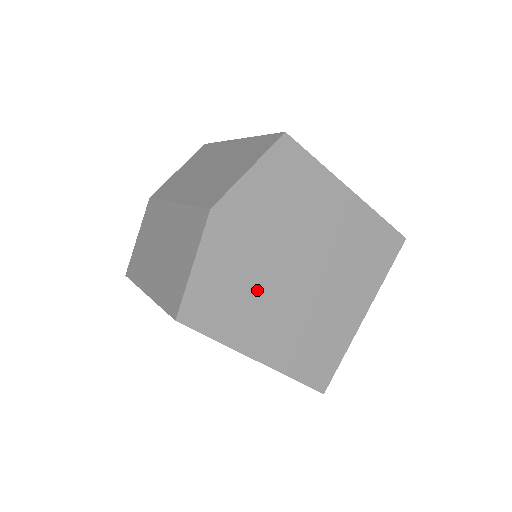
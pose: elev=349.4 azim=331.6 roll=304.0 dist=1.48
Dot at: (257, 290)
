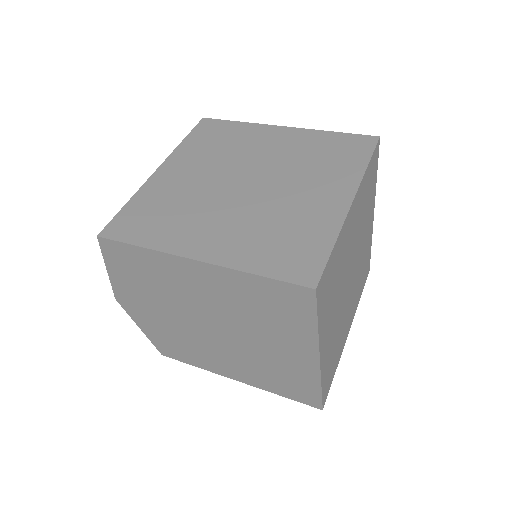
Dot at: (192, 341)
